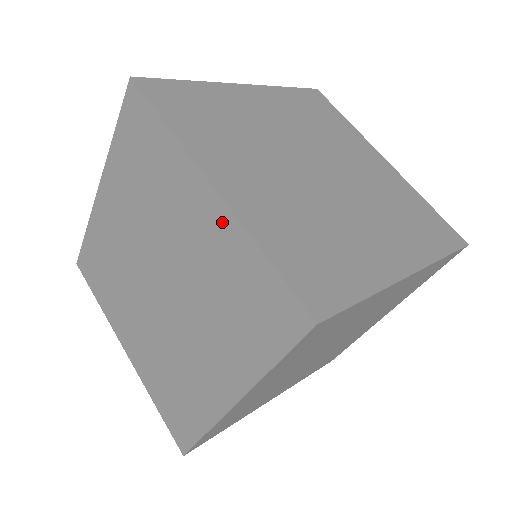
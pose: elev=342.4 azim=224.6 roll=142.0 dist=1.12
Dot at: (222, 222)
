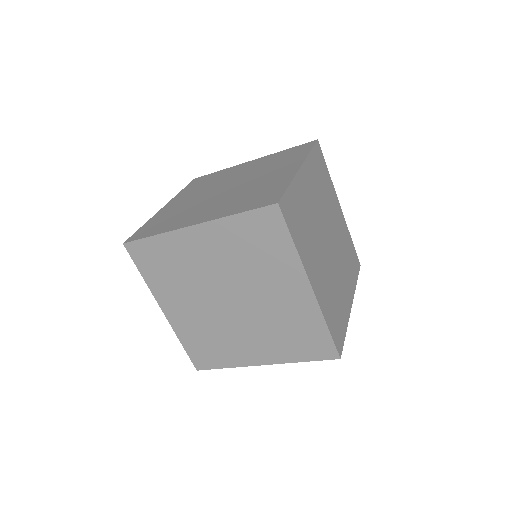
Dot at: (309, 304)
